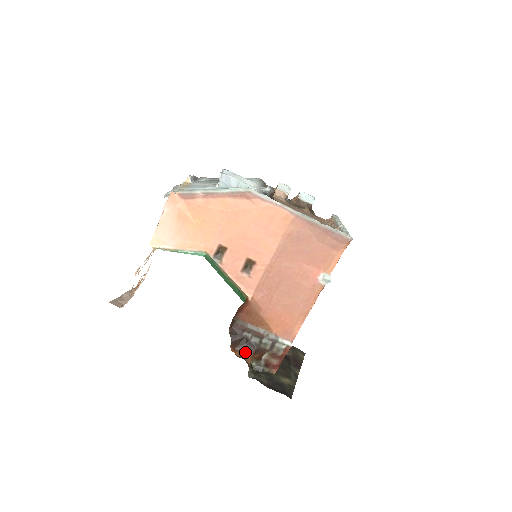
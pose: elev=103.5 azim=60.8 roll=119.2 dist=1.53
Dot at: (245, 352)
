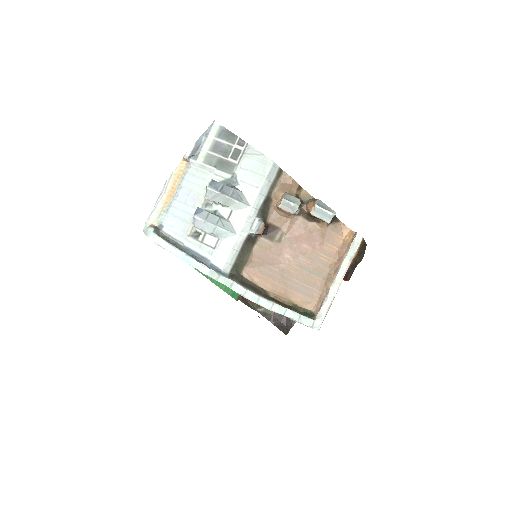
Dot at: occluded
